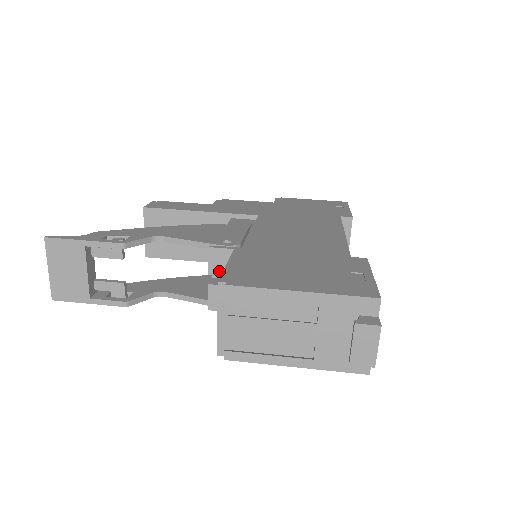
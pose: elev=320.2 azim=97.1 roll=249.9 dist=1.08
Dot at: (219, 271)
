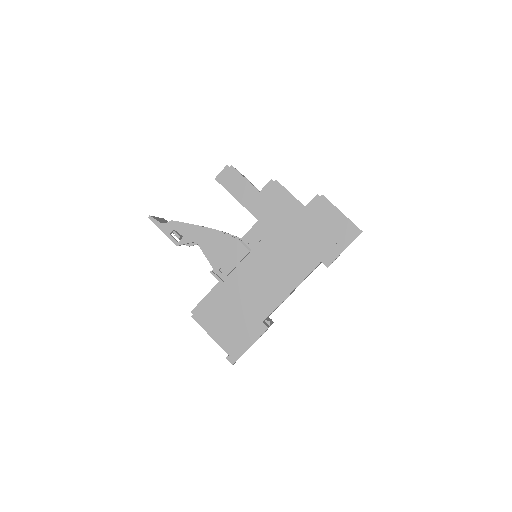
Dot at: occluded
